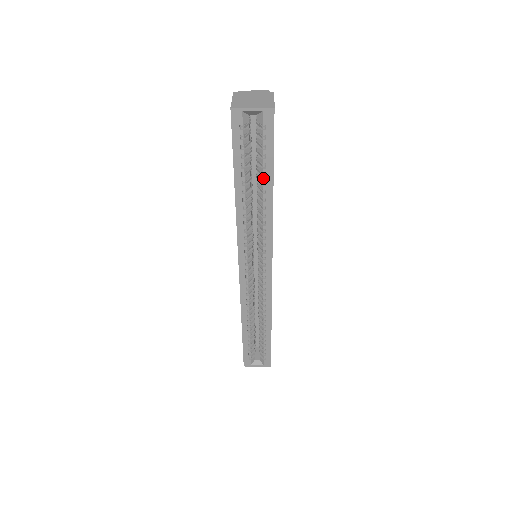
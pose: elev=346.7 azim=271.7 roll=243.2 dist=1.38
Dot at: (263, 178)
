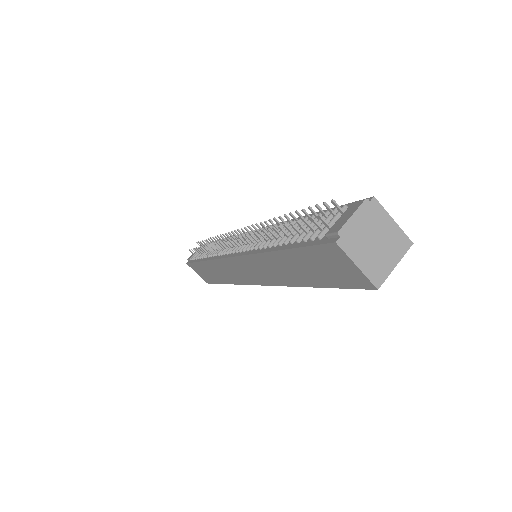
Dot at: occluded
